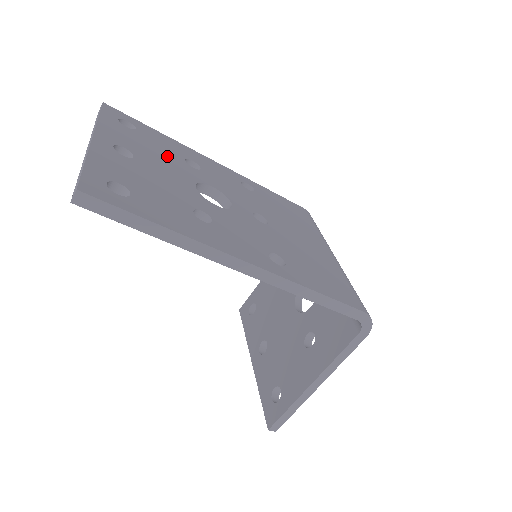
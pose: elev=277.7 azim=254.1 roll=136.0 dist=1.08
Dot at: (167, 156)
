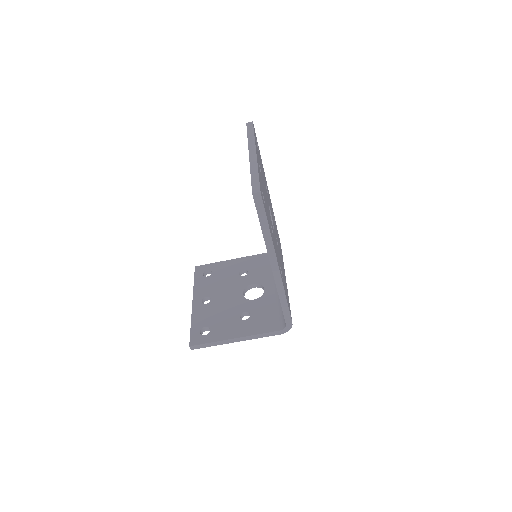
Dot at: occluded
